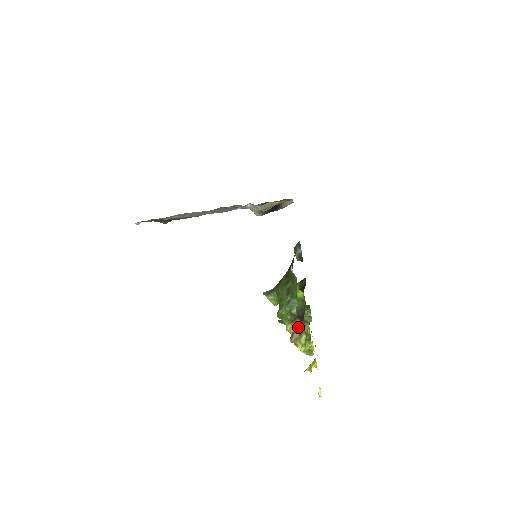
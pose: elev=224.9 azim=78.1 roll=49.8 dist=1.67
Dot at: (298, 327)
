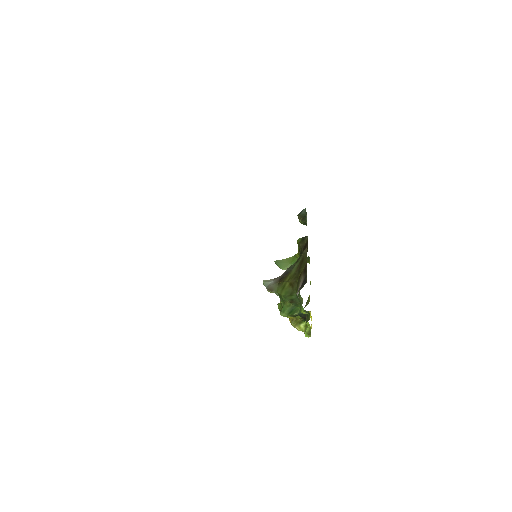
Dot at: (299, 318)
